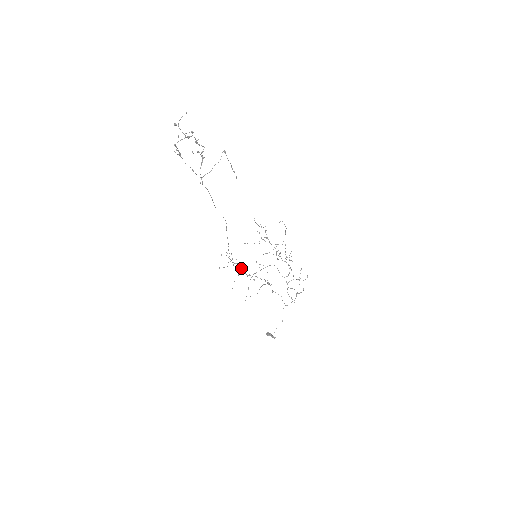
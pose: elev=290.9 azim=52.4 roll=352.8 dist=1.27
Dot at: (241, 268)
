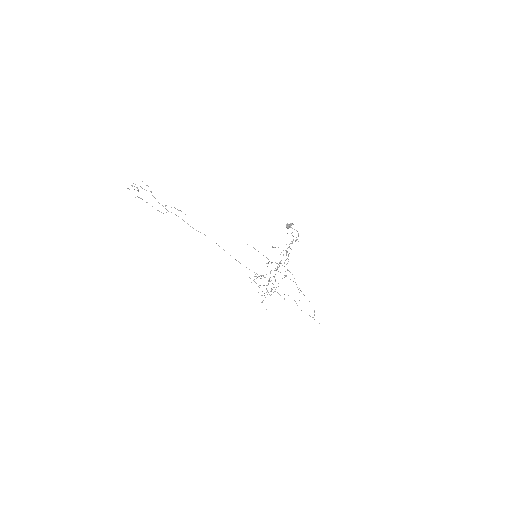
Dot at: occluded
